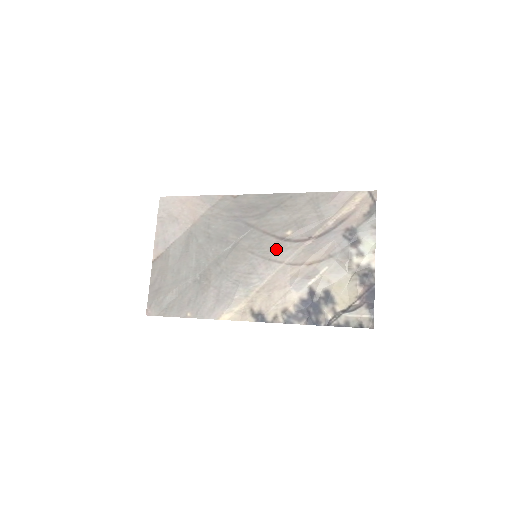
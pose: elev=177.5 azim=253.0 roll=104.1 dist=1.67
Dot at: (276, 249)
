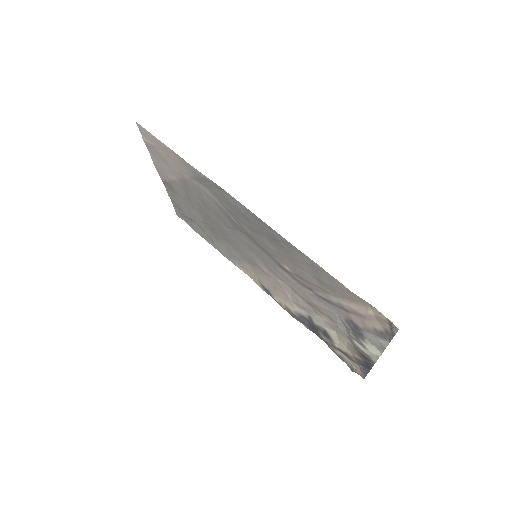
Dot at: (275, 268)
